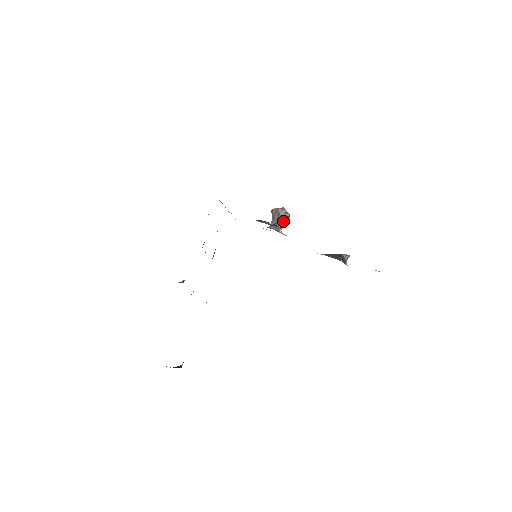
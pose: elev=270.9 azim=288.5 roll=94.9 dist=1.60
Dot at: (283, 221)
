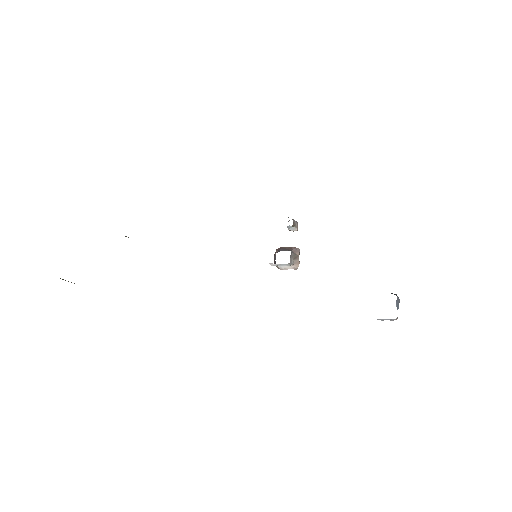
Dot at: (292, 256)
